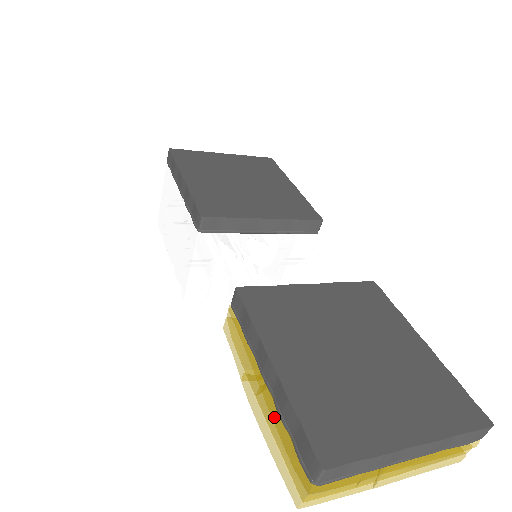
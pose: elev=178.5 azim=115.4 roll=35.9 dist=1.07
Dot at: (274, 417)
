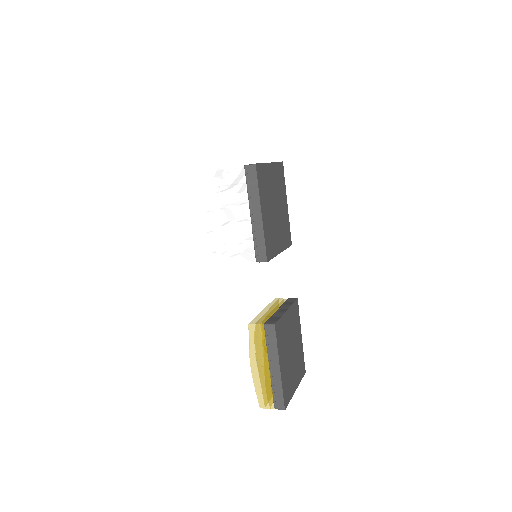
Dot at: (267, 381)
